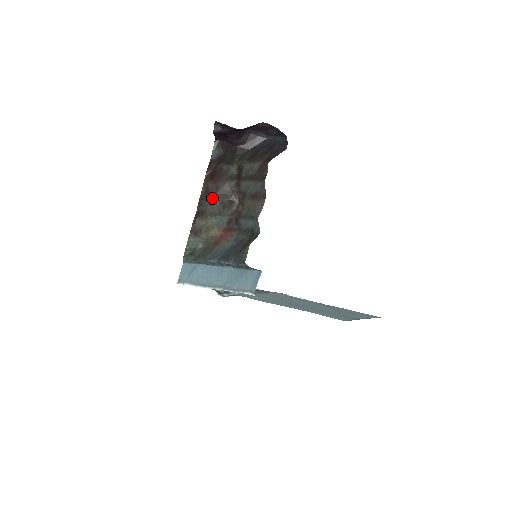
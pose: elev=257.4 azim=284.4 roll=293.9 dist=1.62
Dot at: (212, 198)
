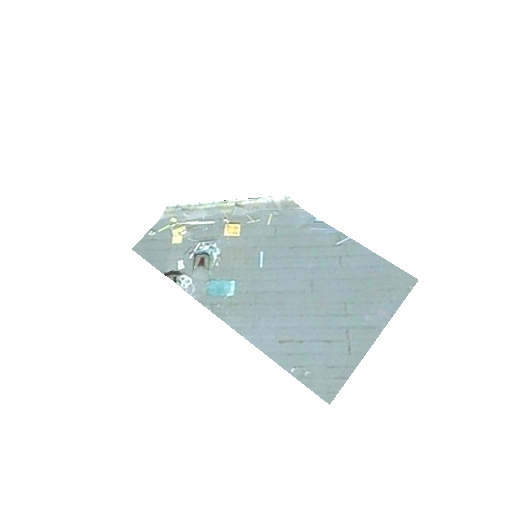
Dot at: occluded
